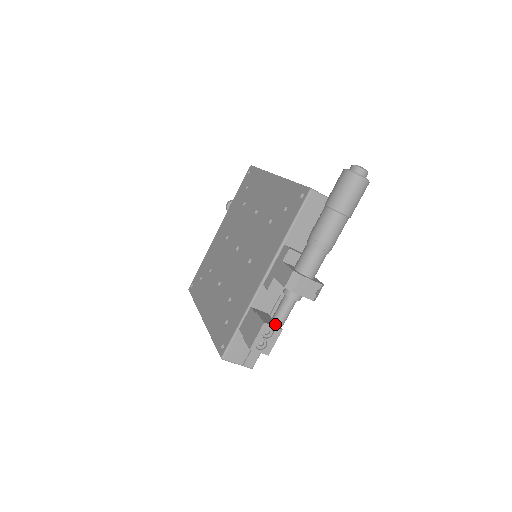
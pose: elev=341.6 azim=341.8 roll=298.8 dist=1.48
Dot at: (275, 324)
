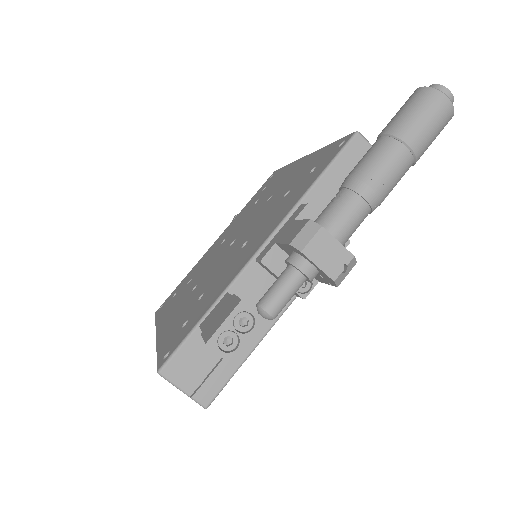
Dot at: (260, 312)
